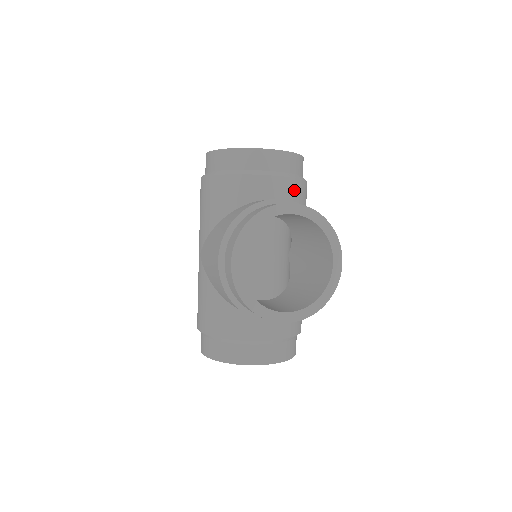
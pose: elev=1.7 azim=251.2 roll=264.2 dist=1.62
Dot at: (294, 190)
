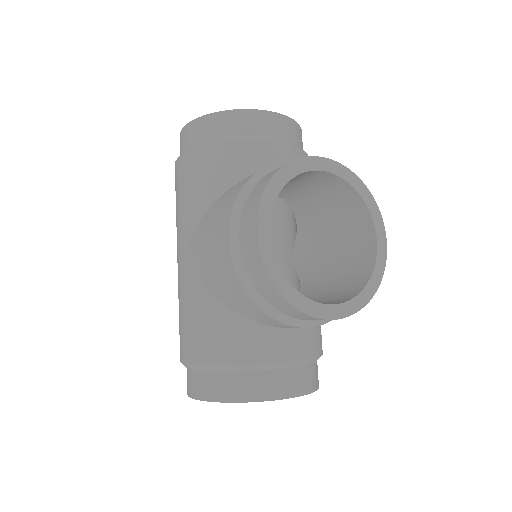
Dot at: occluded
